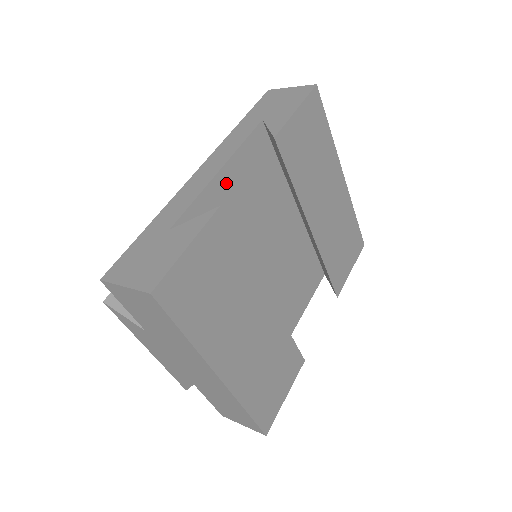
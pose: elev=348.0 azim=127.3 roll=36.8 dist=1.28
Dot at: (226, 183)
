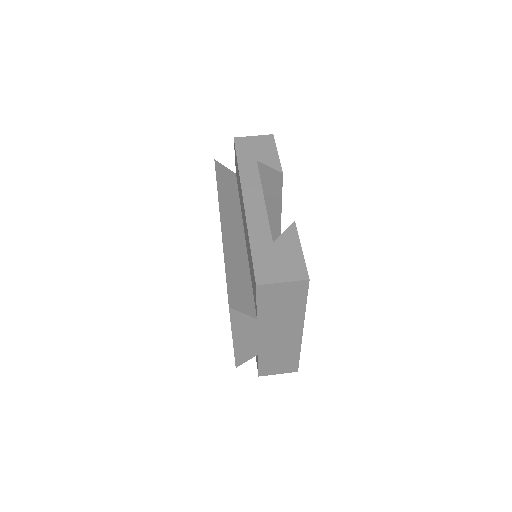
Dot at: occluded
